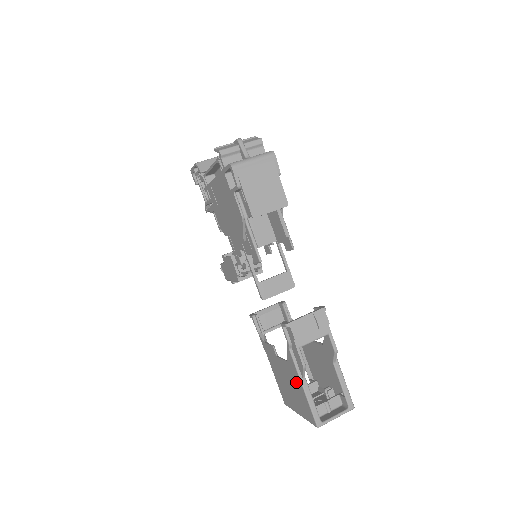
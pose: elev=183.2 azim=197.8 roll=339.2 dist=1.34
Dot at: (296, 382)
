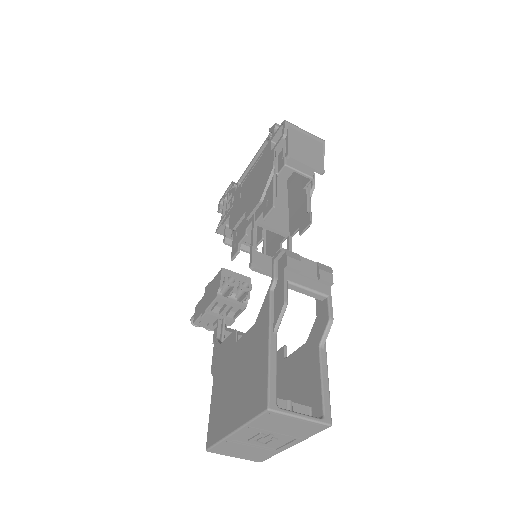
Dot at: (258, 347)
